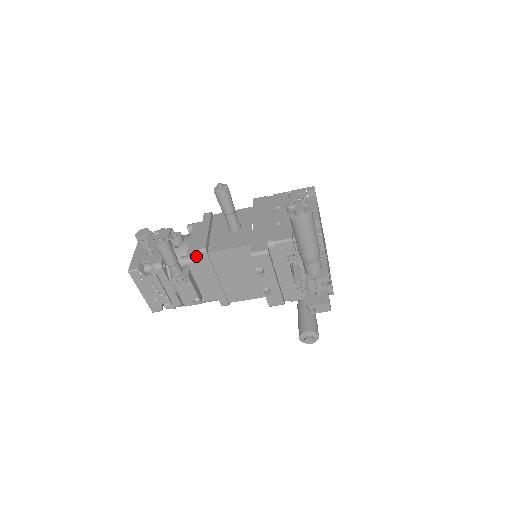
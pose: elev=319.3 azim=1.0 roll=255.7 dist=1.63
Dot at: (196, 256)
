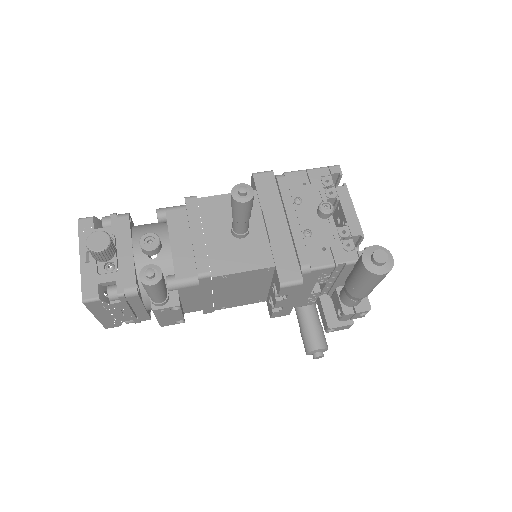
Dot at: (192, 279)
